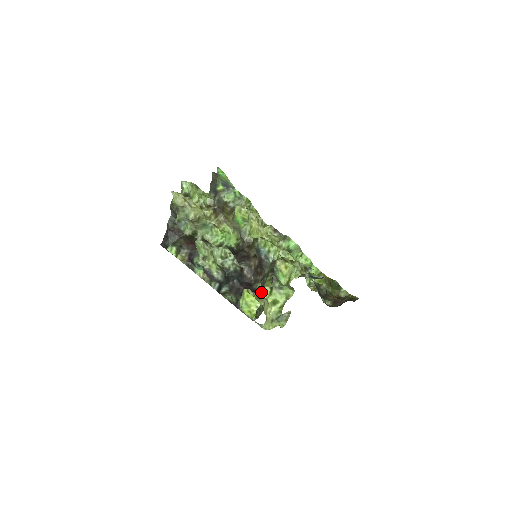
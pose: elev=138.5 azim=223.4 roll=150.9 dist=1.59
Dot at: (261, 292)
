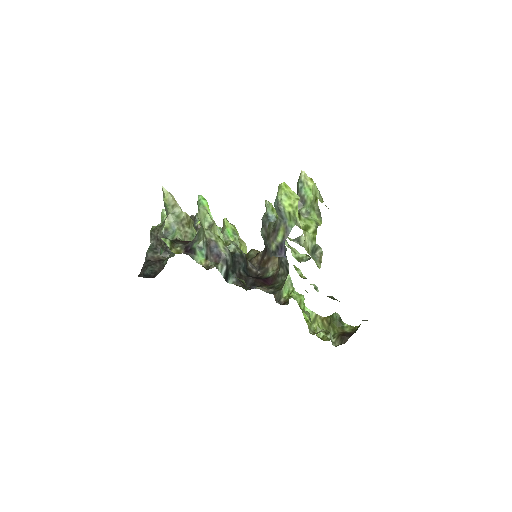
Dot at: occluded
